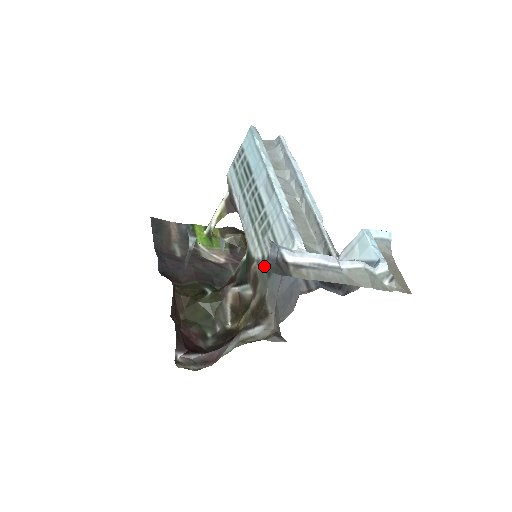
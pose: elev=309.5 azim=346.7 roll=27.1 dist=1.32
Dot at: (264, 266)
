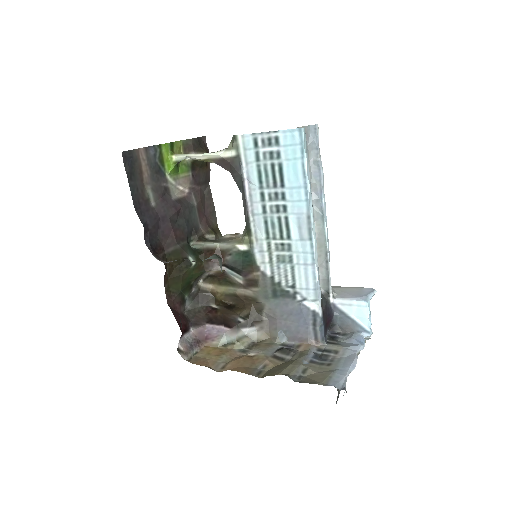
Dot at: (271, 285)
